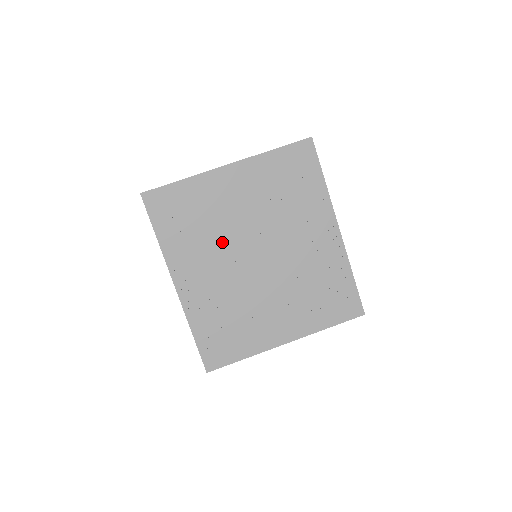
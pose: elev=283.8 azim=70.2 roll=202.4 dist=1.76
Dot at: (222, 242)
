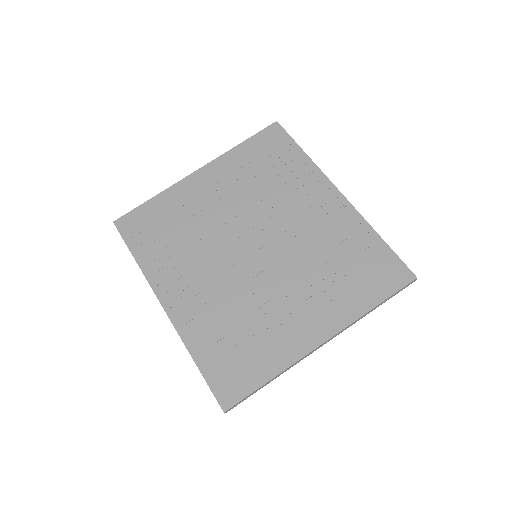
Dot at: (208, 244)
